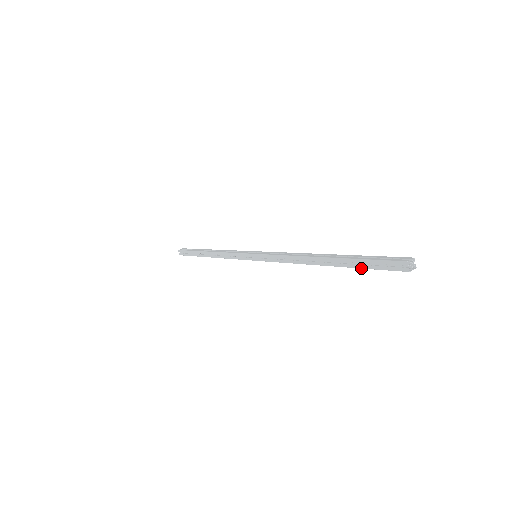
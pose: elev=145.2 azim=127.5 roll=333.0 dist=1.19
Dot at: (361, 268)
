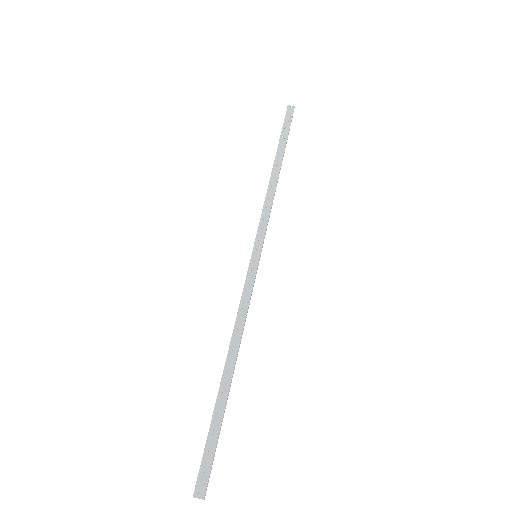
Dot at: (210, 431)
